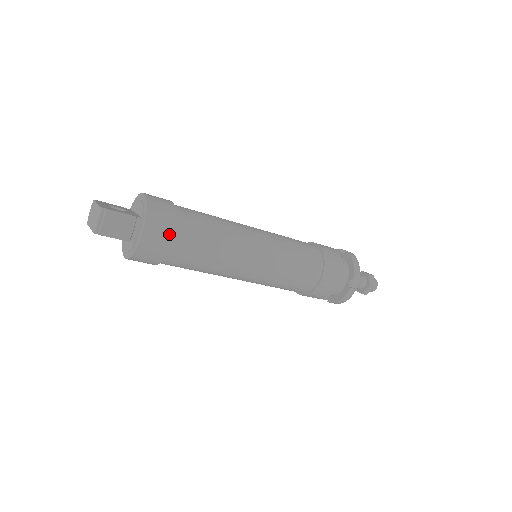
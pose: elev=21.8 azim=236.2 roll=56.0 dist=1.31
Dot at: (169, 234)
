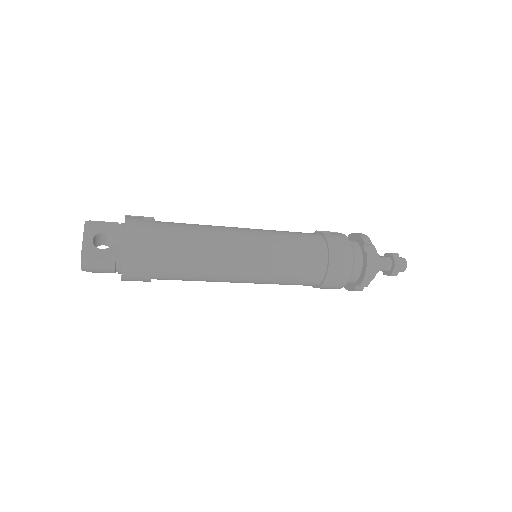
Dot at: (147, 275)
